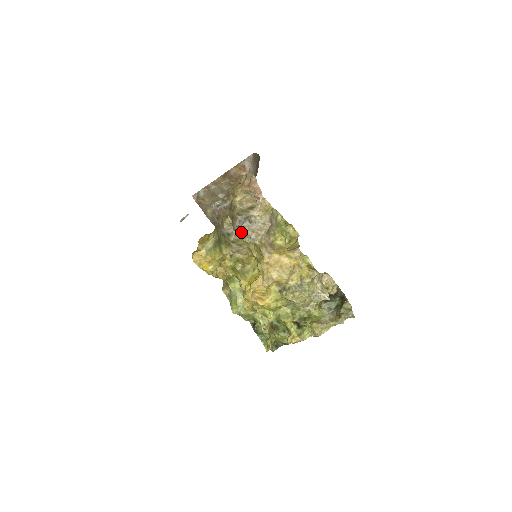
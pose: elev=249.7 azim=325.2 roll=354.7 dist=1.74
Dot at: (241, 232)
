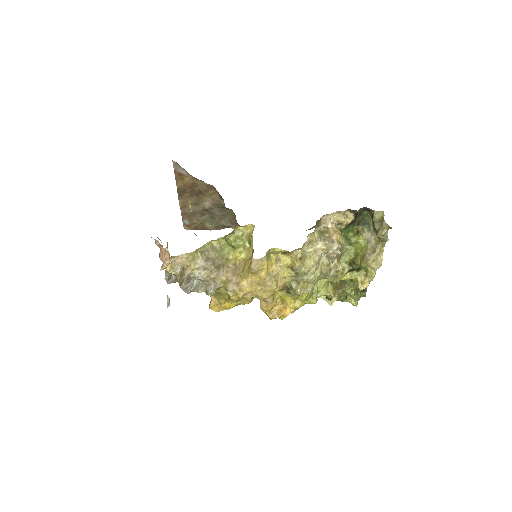
Dot at: (201, 288)
